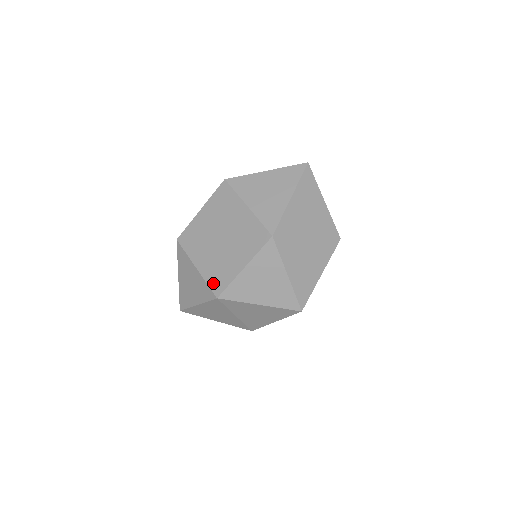
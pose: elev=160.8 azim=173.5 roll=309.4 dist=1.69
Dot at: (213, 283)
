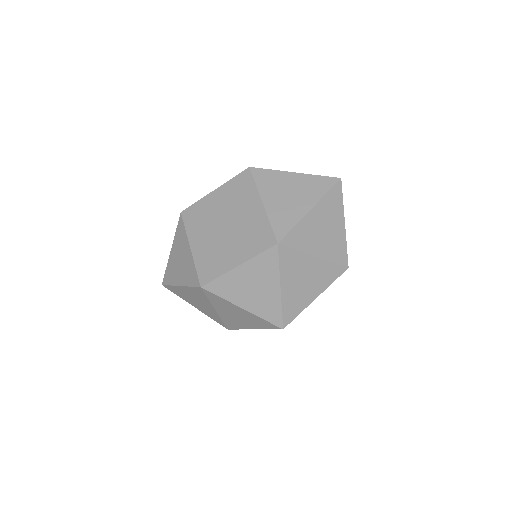
Dot at: (202, 270)
